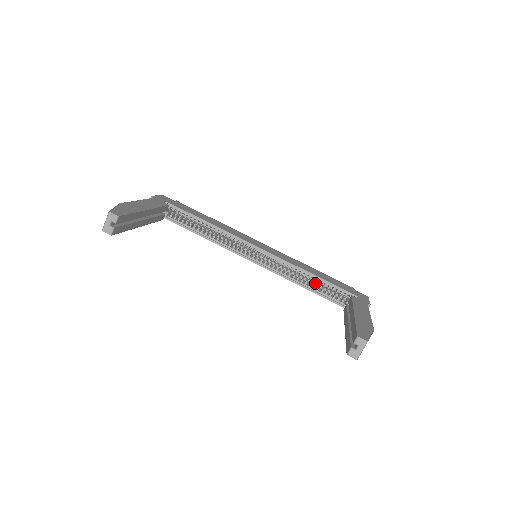
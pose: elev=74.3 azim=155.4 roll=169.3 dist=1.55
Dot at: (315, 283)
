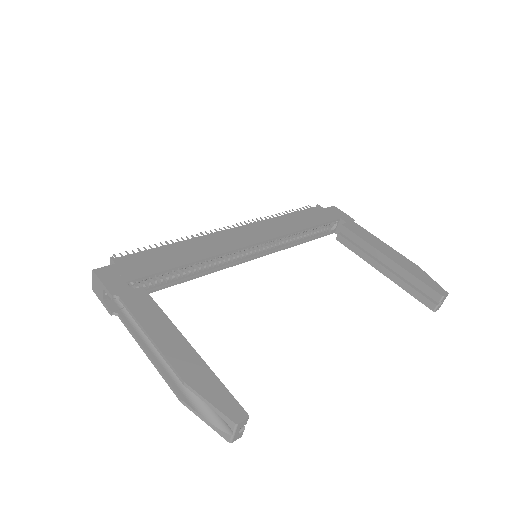
Dot at: occluded
